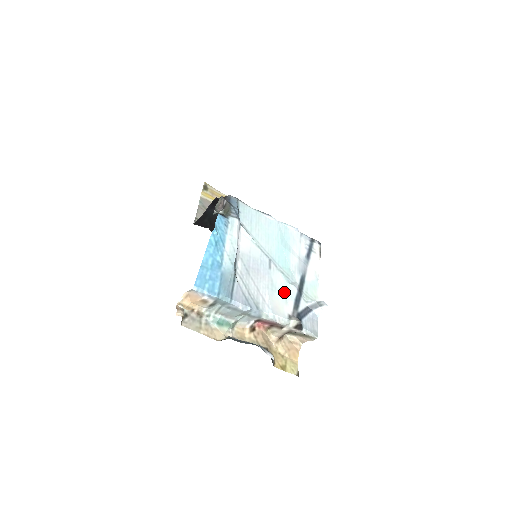
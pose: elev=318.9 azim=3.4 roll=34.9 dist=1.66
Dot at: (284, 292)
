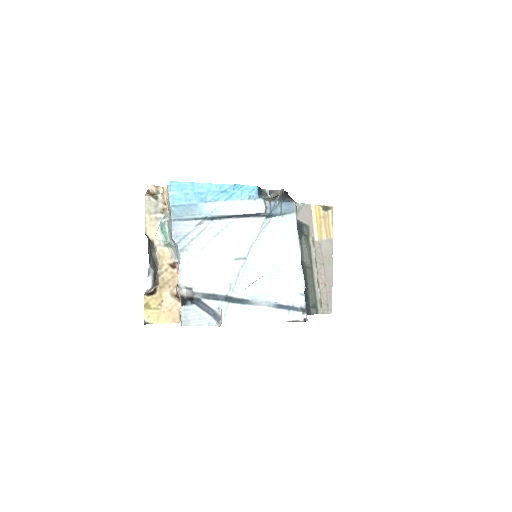
Dot at: (216, 279)
